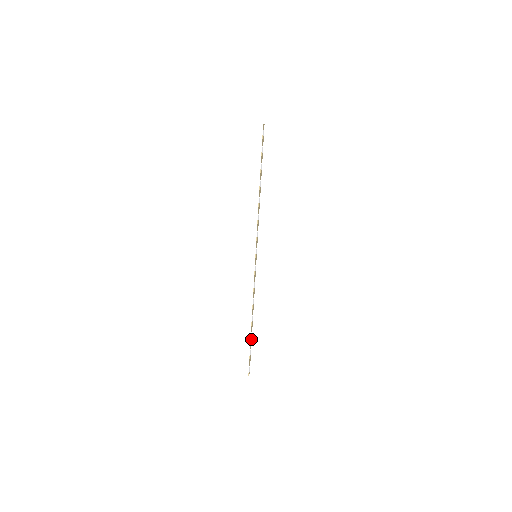
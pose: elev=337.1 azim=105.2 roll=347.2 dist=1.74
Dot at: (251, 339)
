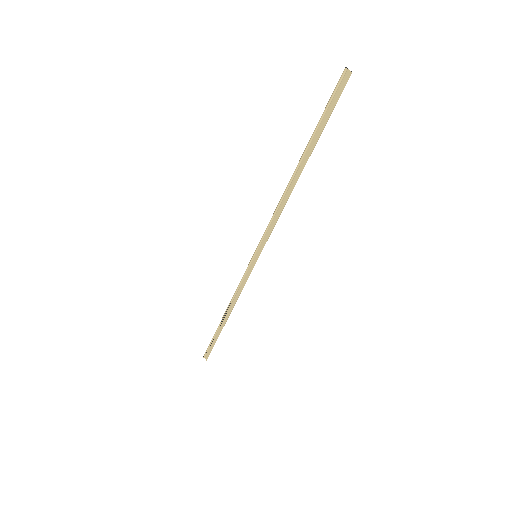
Dot at: (217, 331)
